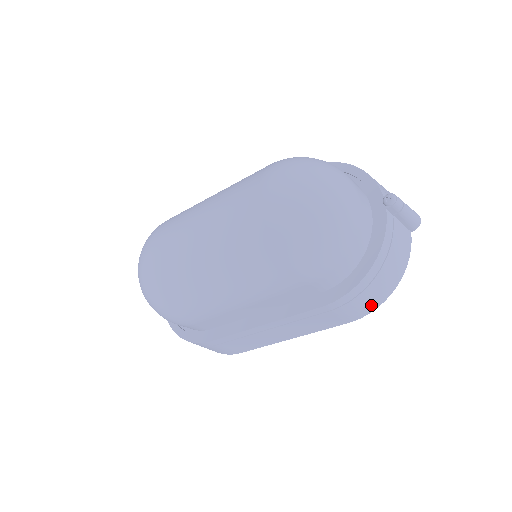
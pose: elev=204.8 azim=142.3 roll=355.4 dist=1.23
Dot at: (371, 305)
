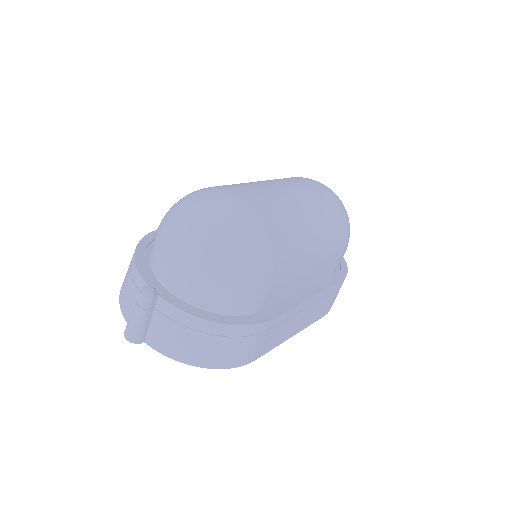
Dot at: occluded
